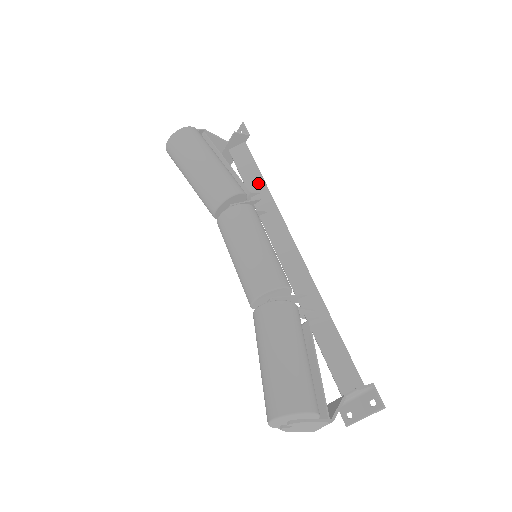
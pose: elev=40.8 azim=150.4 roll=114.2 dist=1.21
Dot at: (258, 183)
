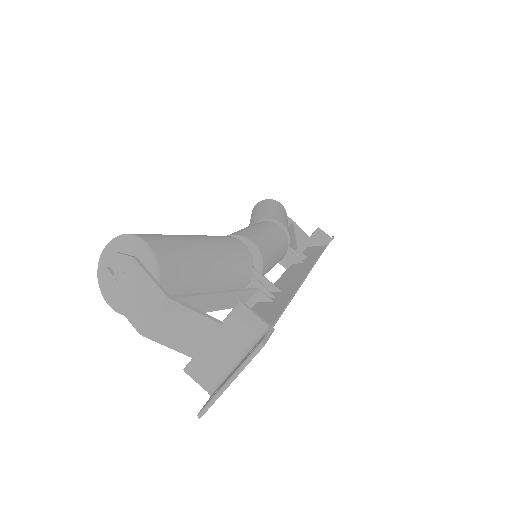
Dot at: (313, 255)
